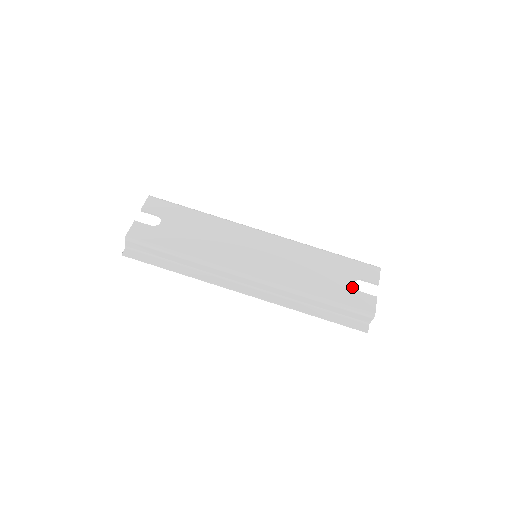
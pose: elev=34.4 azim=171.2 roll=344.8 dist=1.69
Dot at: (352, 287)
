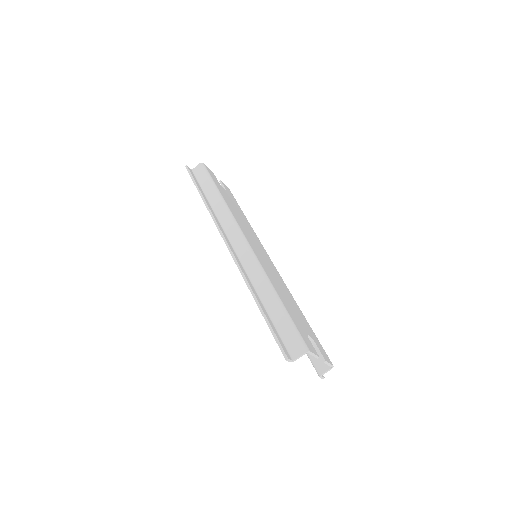
Dot at: (306, 332)
